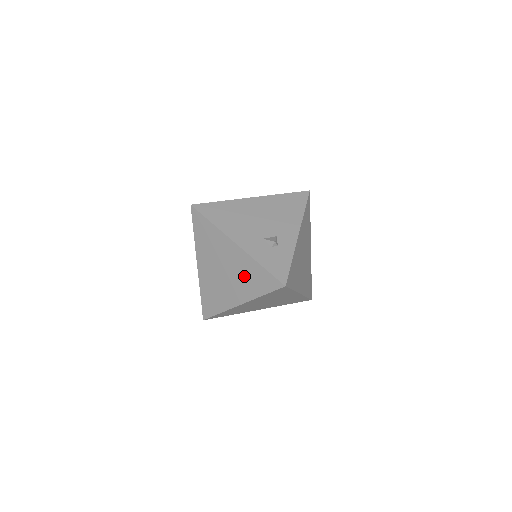
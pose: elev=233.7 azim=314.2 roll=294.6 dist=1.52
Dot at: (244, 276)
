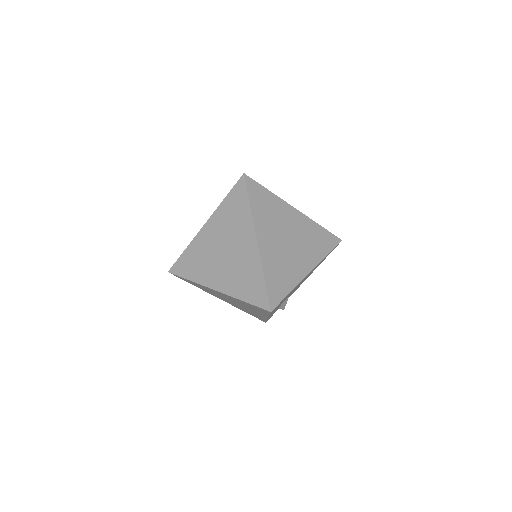
Dot at: (231, 224)
